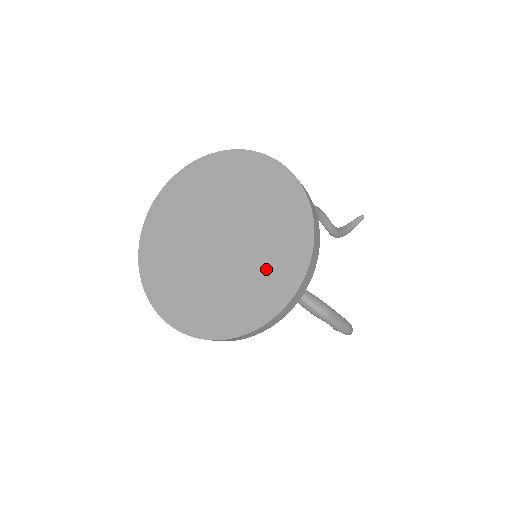
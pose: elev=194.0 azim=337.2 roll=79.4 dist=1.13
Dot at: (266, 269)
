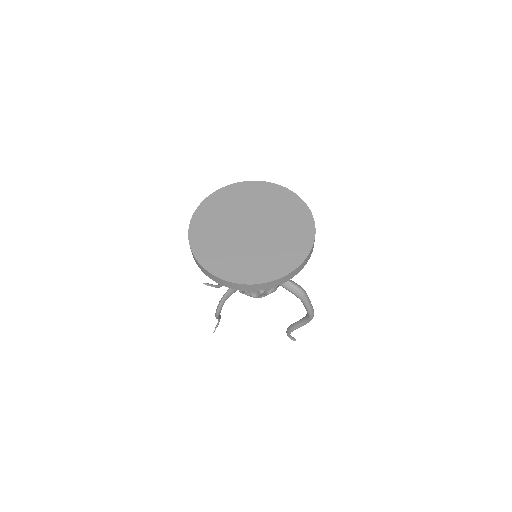
Dot at: (289, 239)
